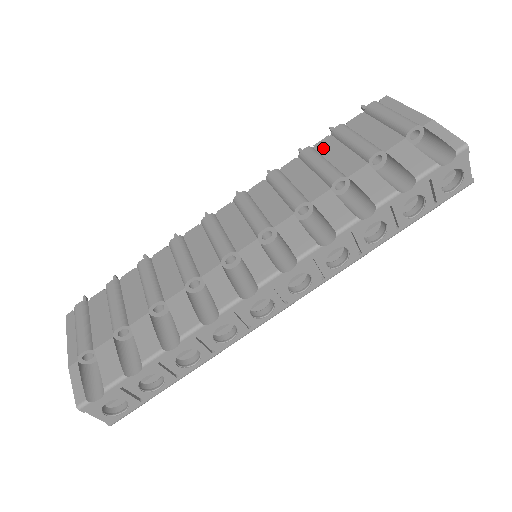
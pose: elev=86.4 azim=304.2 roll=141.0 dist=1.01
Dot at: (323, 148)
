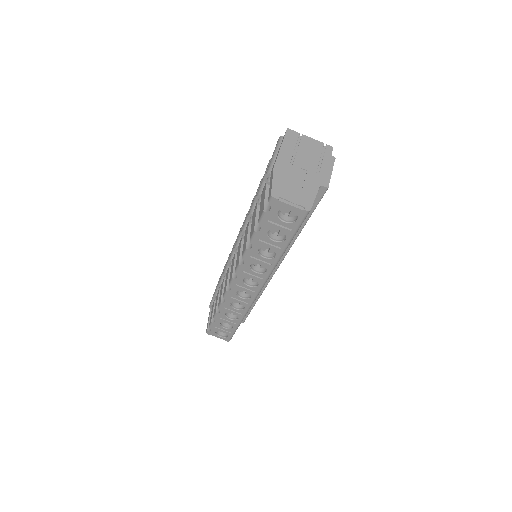
Dot at: occluded
